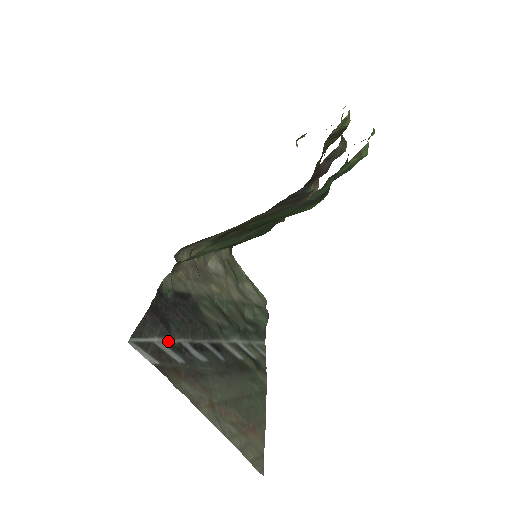
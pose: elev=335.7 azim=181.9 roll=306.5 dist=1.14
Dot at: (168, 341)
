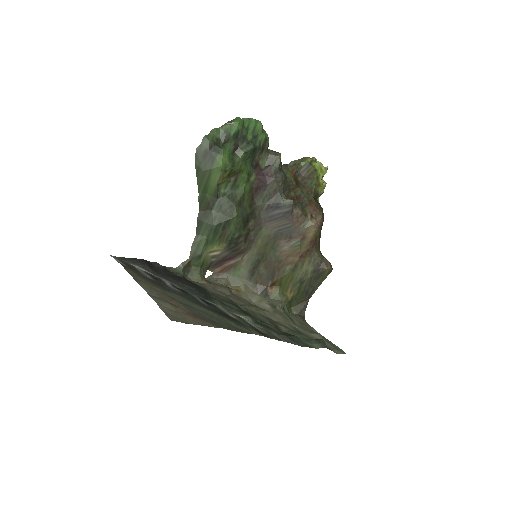
Dot at: (148, 273)
